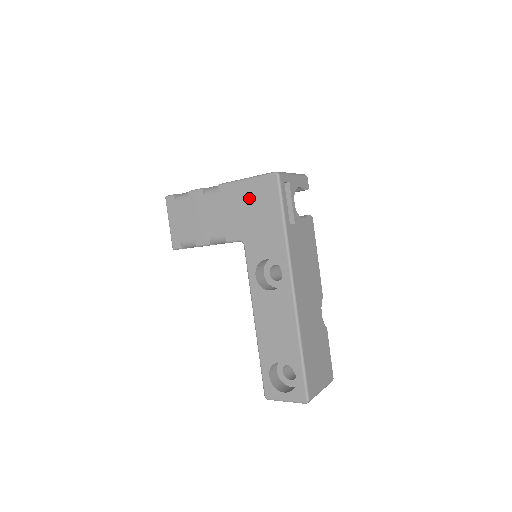
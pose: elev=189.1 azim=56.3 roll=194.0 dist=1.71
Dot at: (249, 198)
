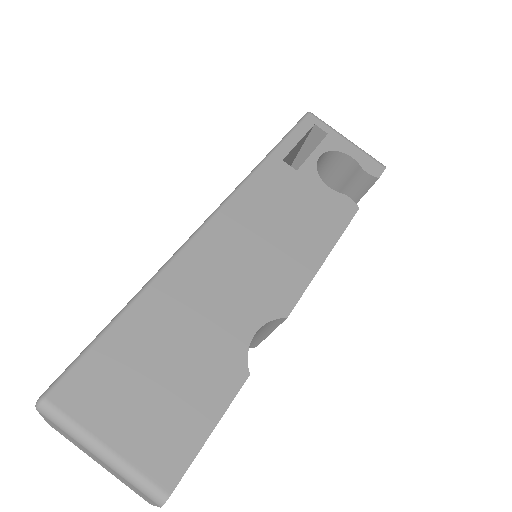
Dot at: occluded
